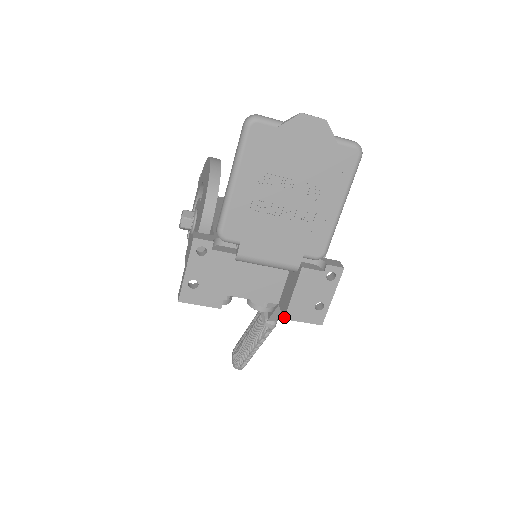
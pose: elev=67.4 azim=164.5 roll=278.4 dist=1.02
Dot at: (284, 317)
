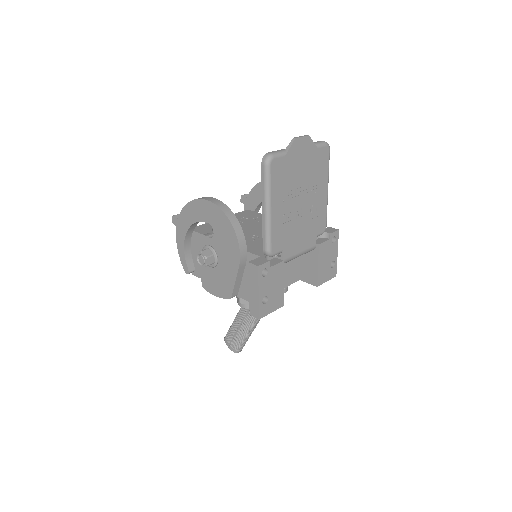
Dot at: (317, 285)
